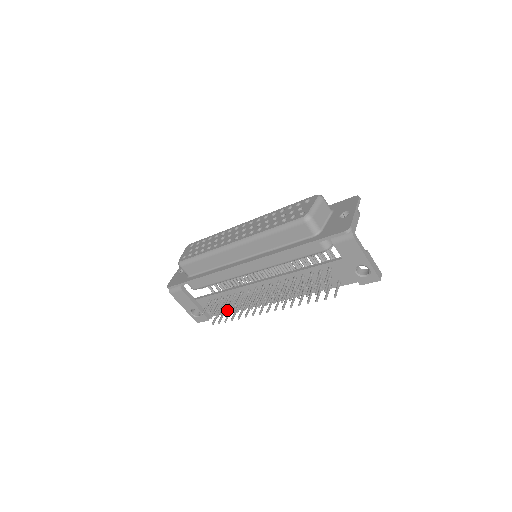
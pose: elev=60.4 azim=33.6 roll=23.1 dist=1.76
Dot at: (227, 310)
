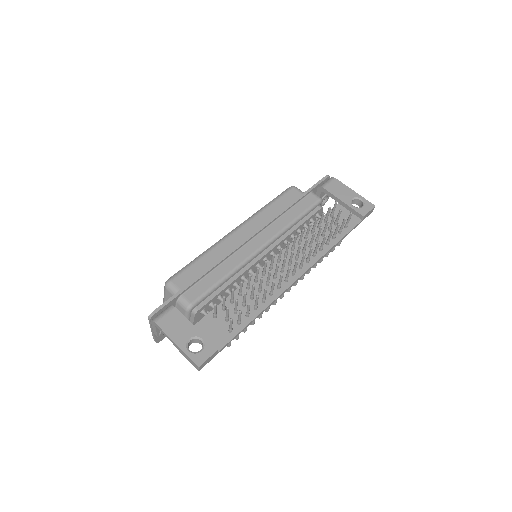
Dot at: (241, 324)
